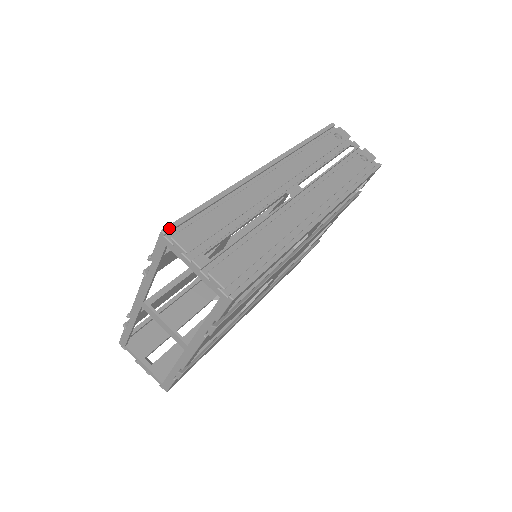
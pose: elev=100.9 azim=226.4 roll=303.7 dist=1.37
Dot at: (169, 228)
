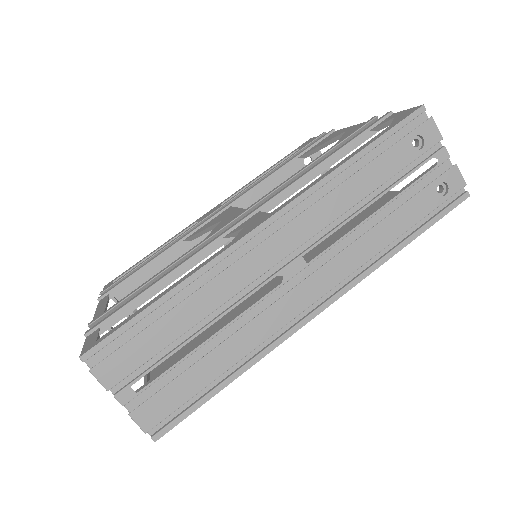
Dot at: (90, 353)
